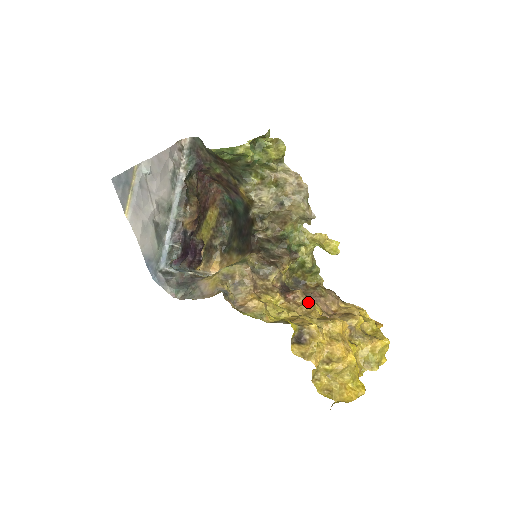
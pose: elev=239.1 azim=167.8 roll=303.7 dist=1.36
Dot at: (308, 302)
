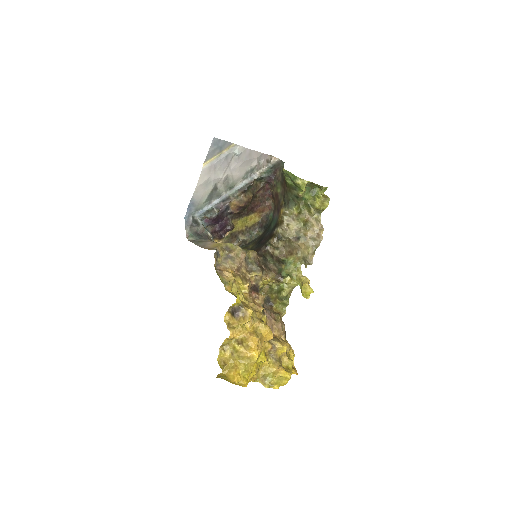
Dot at: occluded
